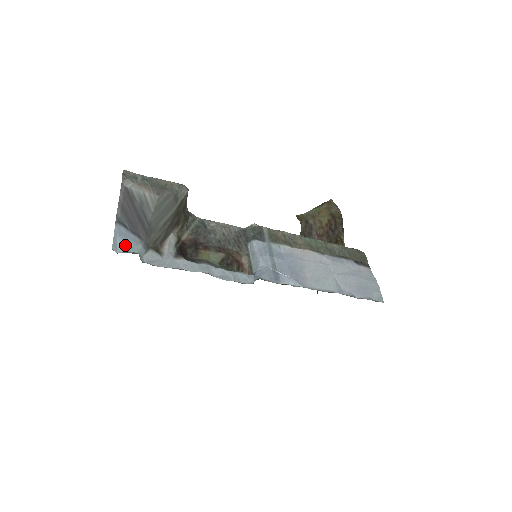
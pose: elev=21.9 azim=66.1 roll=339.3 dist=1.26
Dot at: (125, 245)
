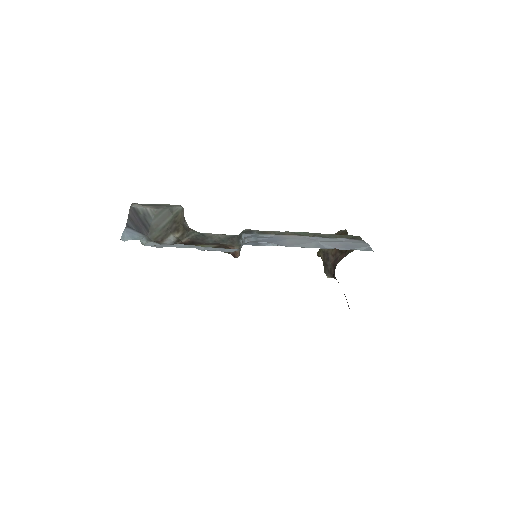
Dot at: (131, 237)
